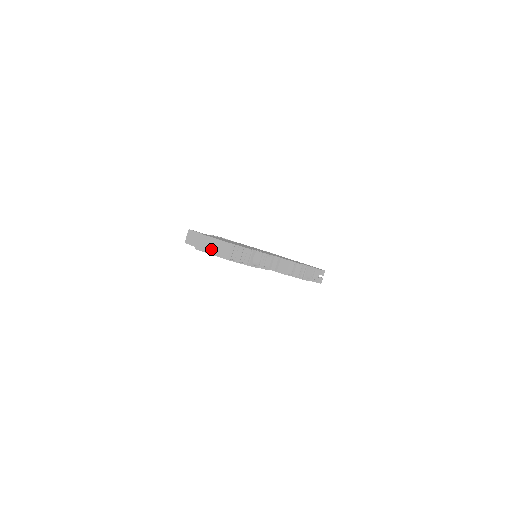
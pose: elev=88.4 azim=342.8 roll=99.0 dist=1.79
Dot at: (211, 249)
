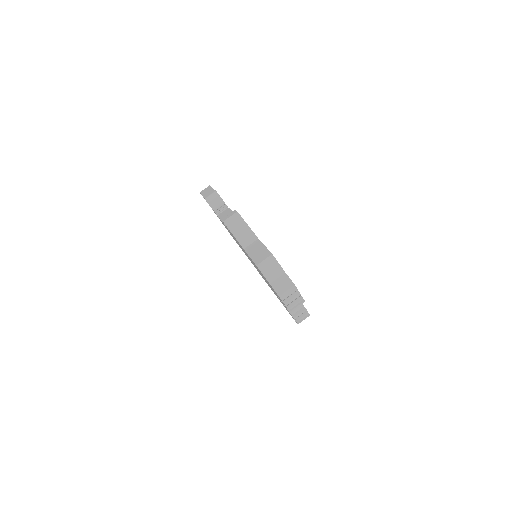
Dot at: (272, 276)
